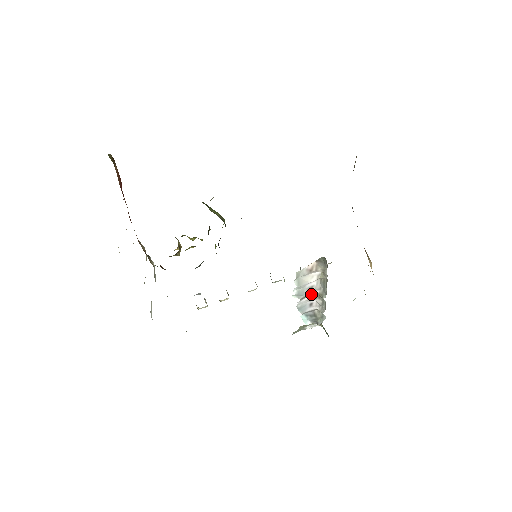
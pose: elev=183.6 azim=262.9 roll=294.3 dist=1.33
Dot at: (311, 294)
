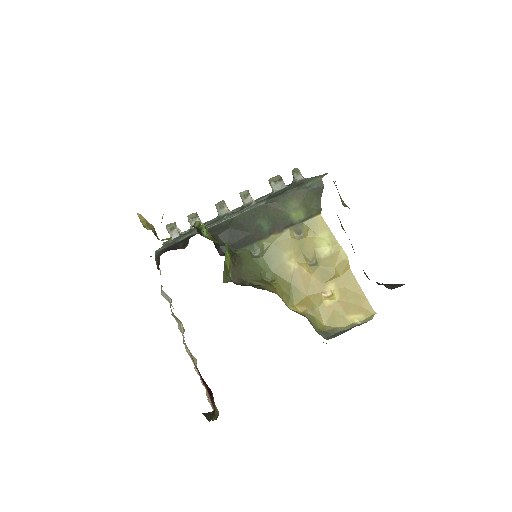
Dot at: occluded
